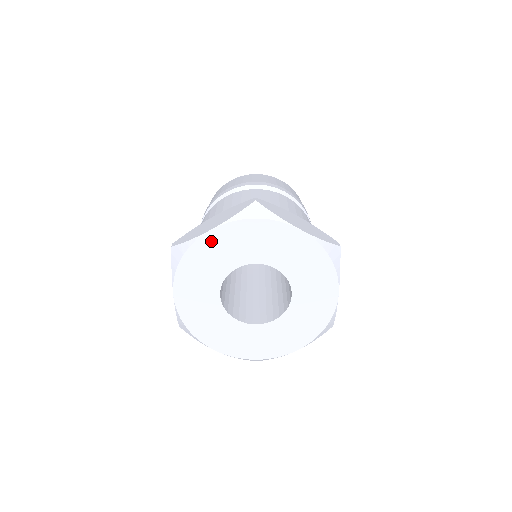
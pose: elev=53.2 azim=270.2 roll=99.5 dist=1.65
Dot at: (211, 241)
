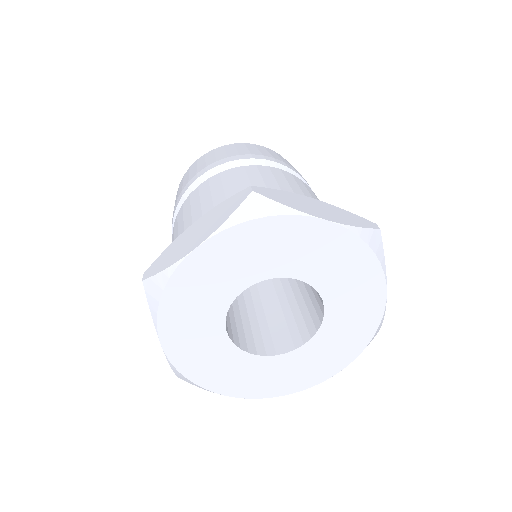
Dot at: (310, 230)
